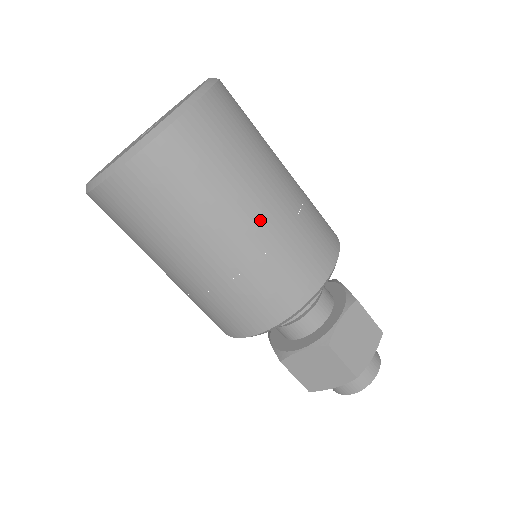
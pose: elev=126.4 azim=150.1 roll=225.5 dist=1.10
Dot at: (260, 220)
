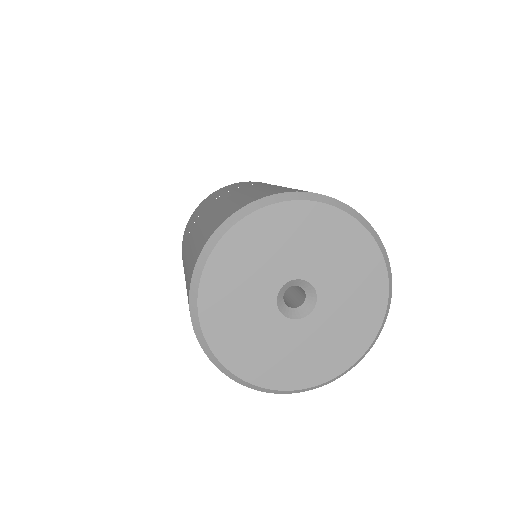
Dot at: occluded
